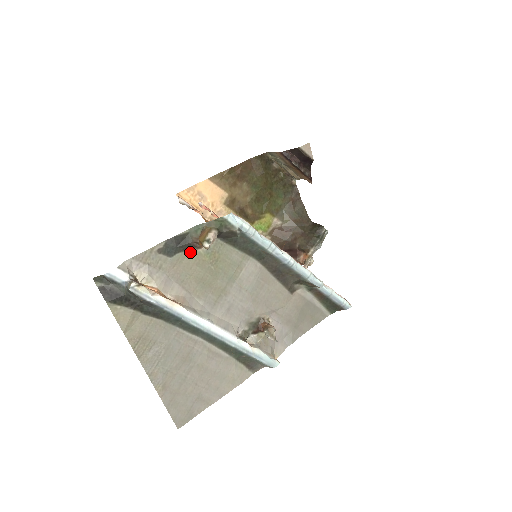
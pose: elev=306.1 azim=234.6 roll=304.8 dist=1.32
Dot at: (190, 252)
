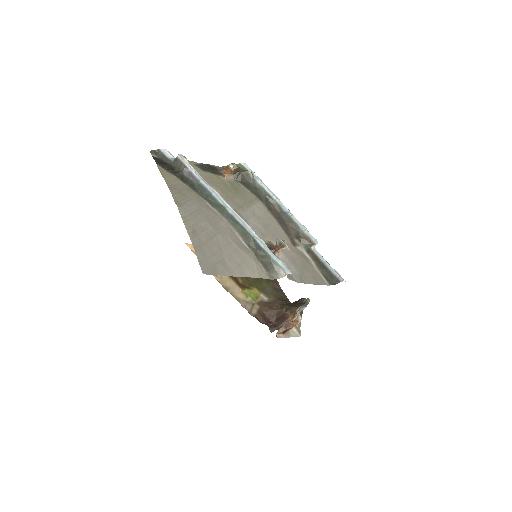
Dot at: (217, 176)
